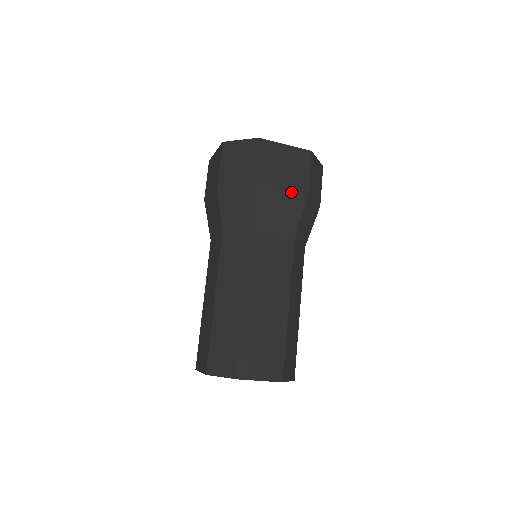
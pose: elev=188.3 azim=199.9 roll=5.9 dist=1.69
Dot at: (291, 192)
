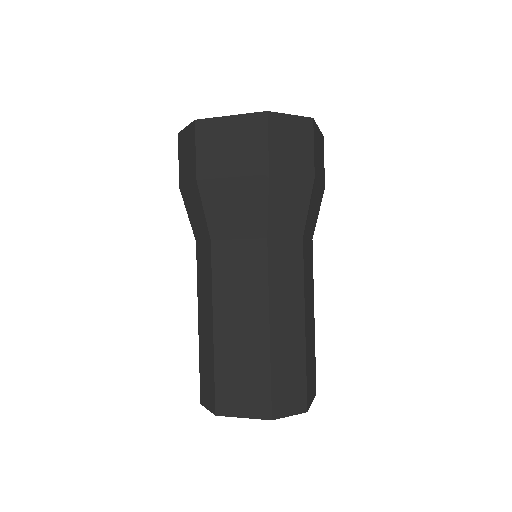
Dot at: (321, 186)
